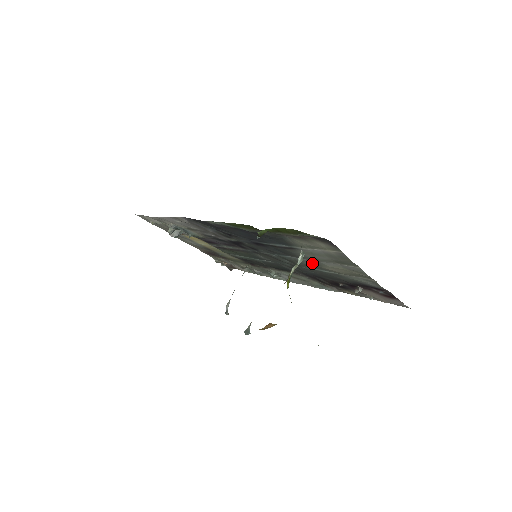
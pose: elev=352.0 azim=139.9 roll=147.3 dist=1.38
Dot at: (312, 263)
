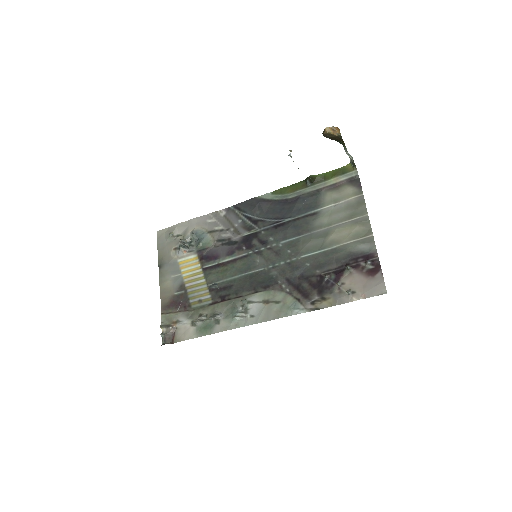
Dot at: (320, 235)
